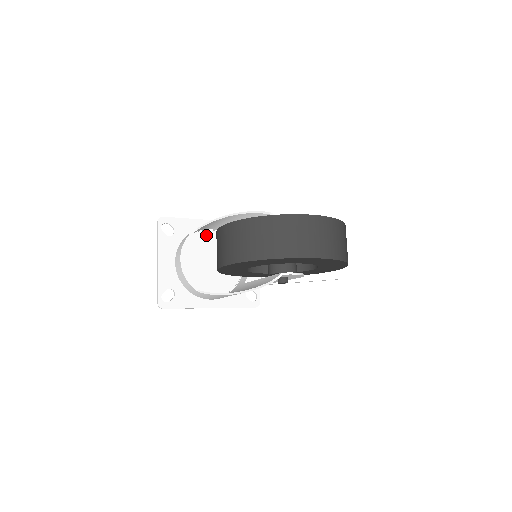
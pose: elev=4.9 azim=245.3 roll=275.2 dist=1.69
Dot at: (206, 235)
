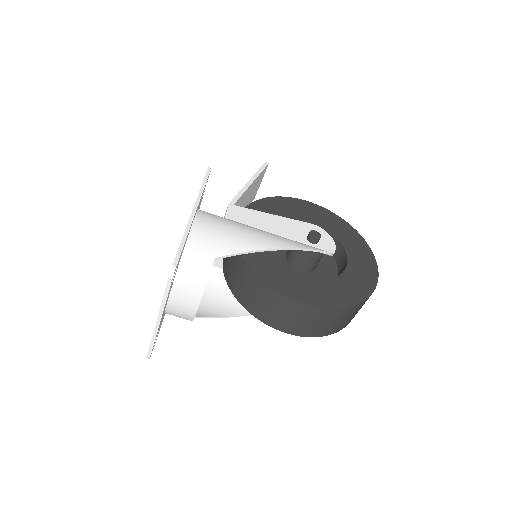
Dot at: occluded
